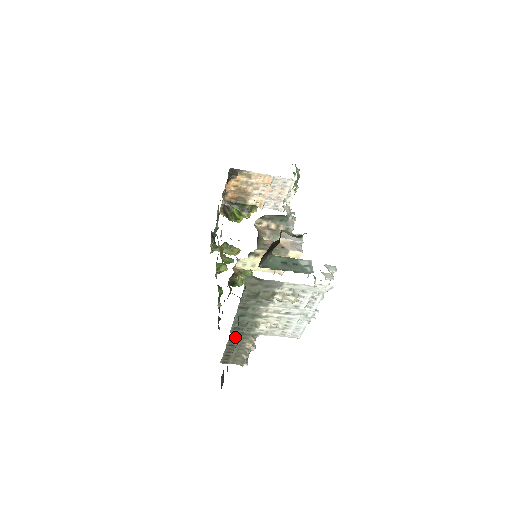
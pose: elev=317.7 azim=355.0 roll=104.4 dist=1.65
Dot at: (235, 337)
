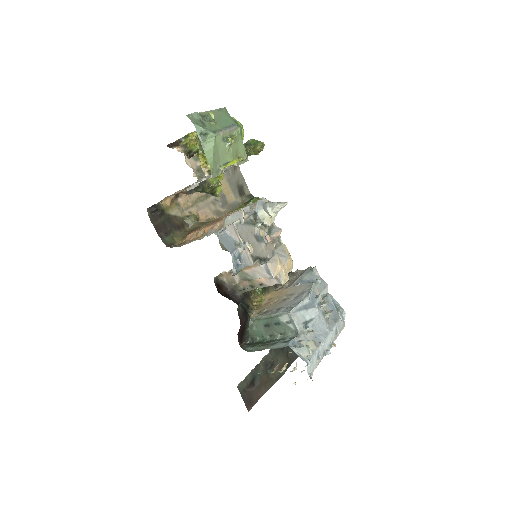
Dot at: occluded
